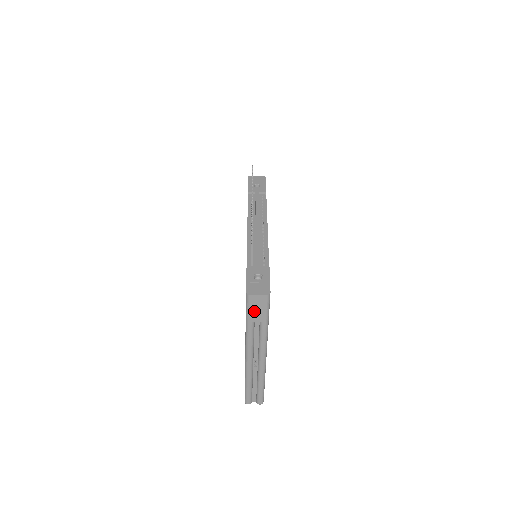
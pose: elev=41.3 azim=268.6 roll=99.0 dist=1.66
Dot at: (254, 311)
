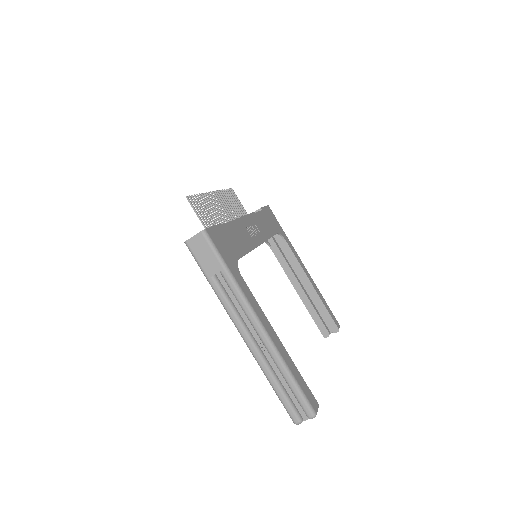
Dot at: (204, 261)
